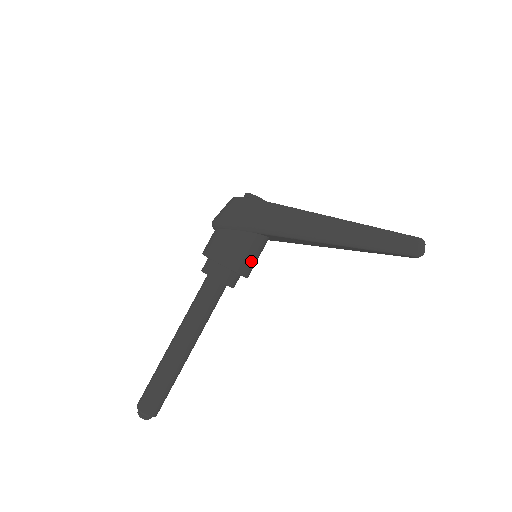
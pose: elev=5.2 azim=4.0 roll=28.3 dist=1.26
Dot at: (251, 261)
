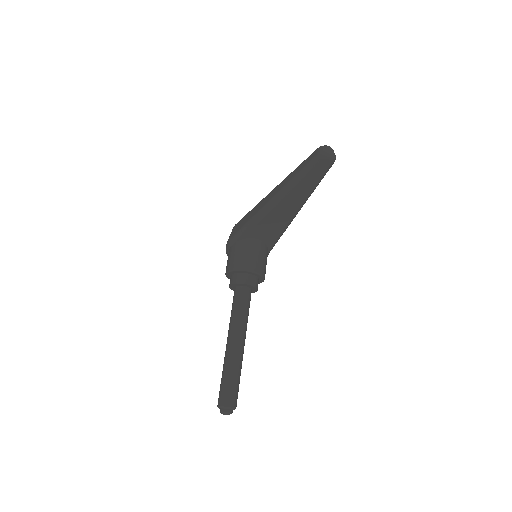
Dot at: (247, 258)
